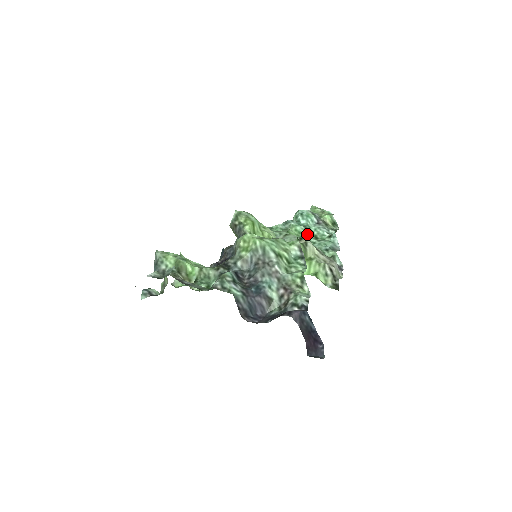
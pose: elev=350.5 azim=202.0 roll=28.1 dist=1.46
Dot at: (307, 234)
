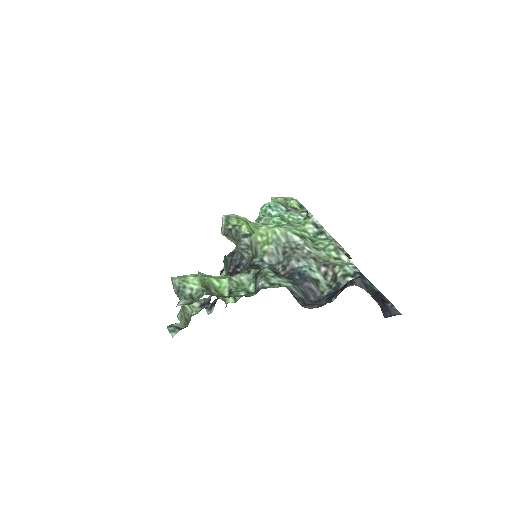
Dot at: (285, 223)
